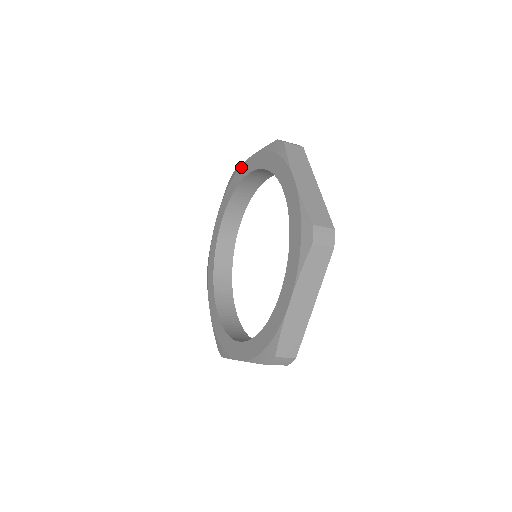
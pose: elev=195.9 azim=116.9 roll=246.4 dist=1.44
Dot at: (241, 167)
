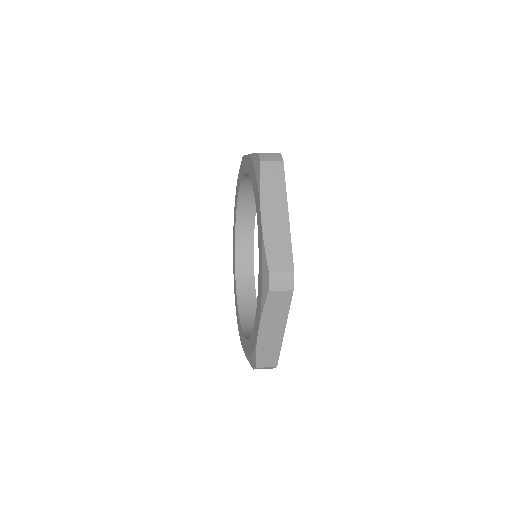
Dot at: (234, 218)
